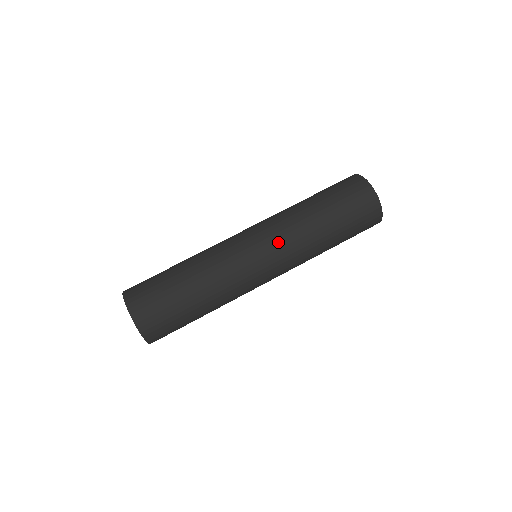
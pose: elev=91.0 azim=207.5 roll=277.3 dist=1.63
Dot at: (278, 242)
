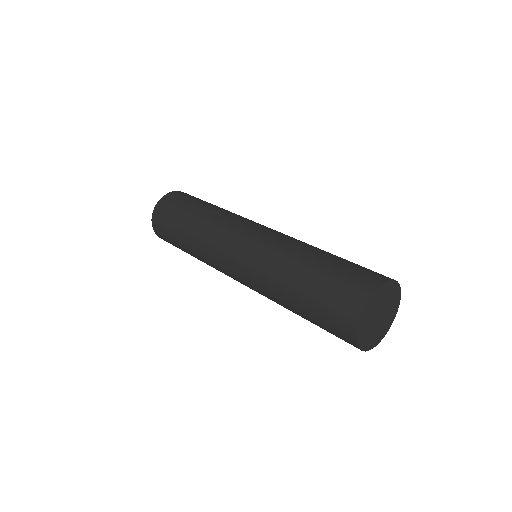
Dot at: (249, 269)
